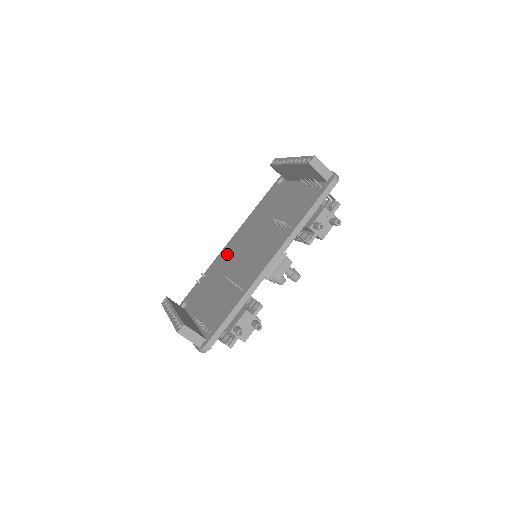
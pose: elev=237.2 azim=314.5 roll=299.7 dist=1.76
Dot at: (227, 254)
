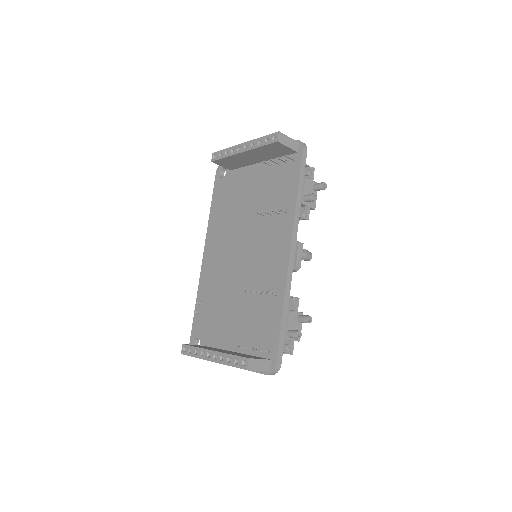
Dot at: (214, 270)
